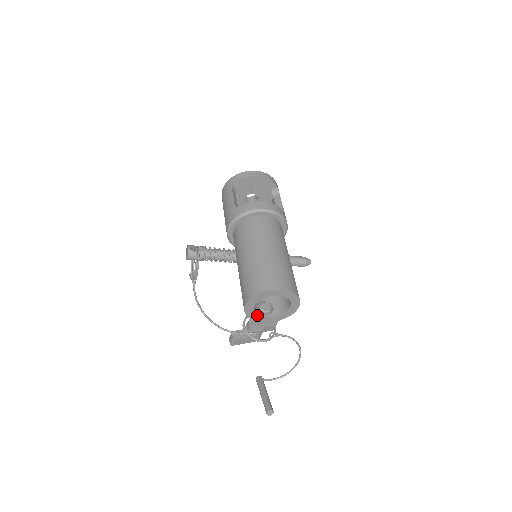
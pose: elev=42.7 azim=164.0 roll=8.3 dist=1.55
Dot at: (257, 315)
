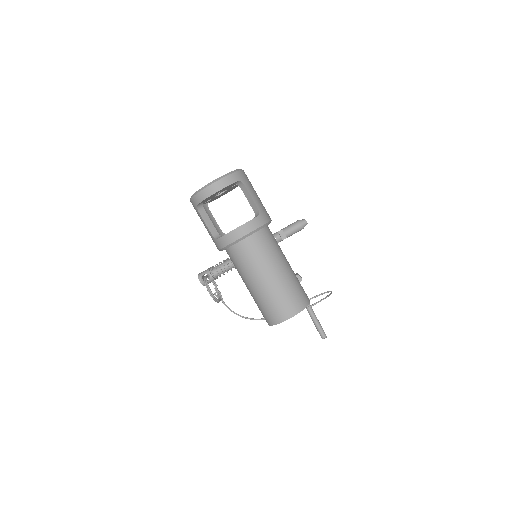
Dot at: occluded
